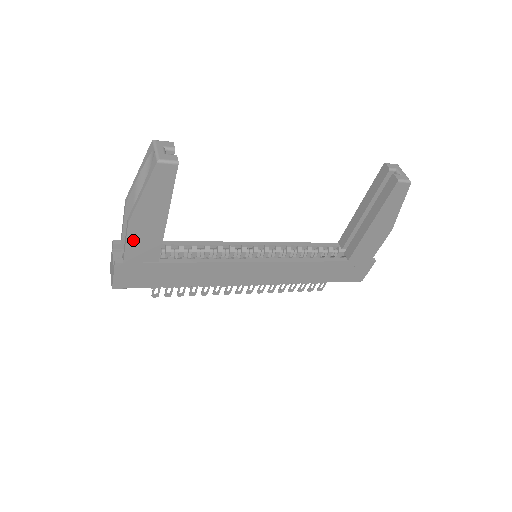
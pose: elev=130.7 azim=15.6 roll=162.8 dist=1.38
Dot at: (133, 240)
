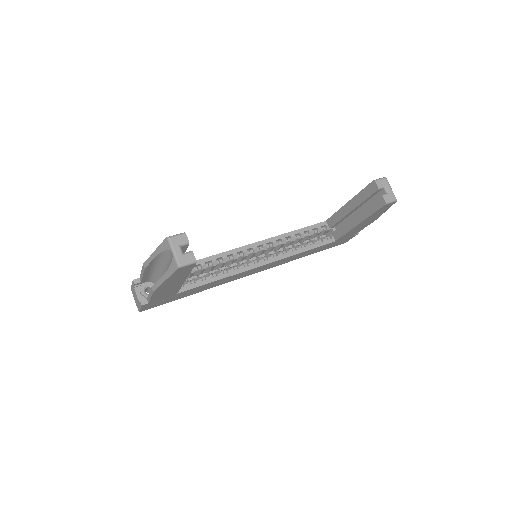
Dot at: (157, 295)
